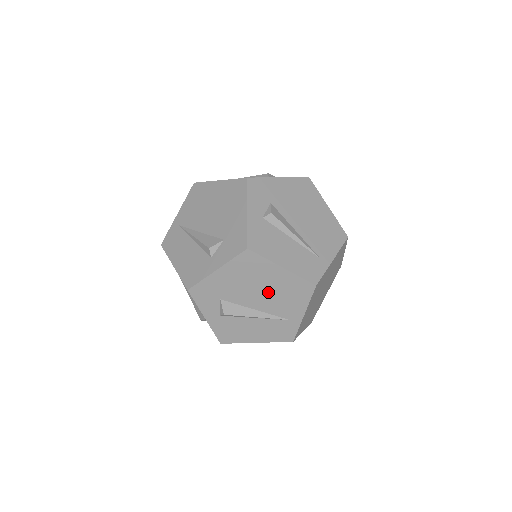
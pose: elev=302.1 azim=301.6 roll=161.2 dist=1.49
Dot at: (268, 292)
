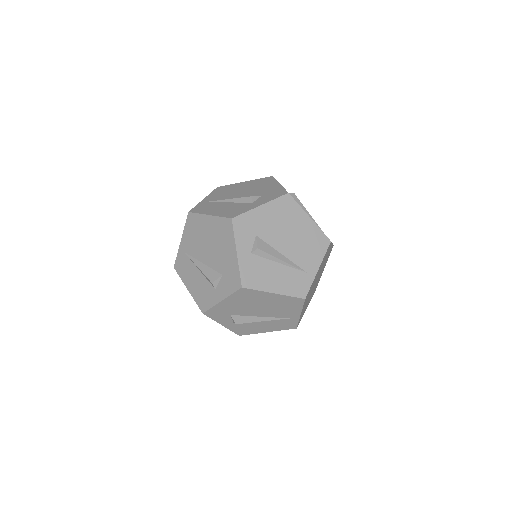
Dot at: (295, 238)
